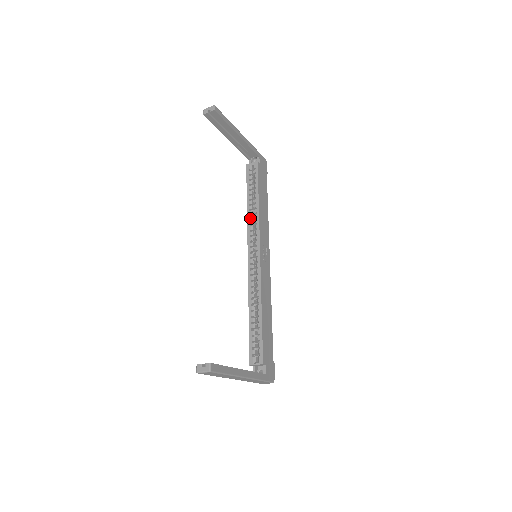
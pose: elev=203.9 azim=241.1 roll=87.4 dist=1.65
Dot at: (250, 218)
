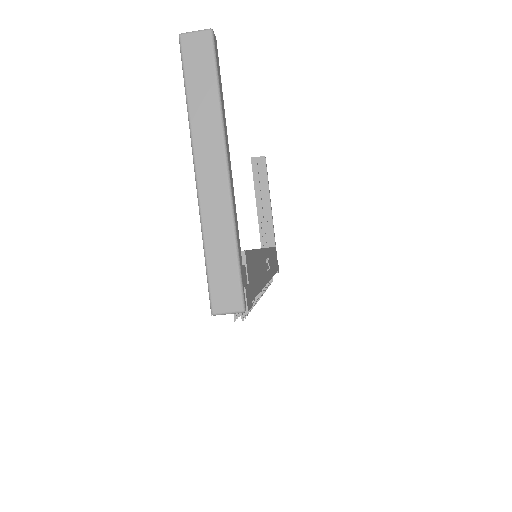
Dot at: occluded
